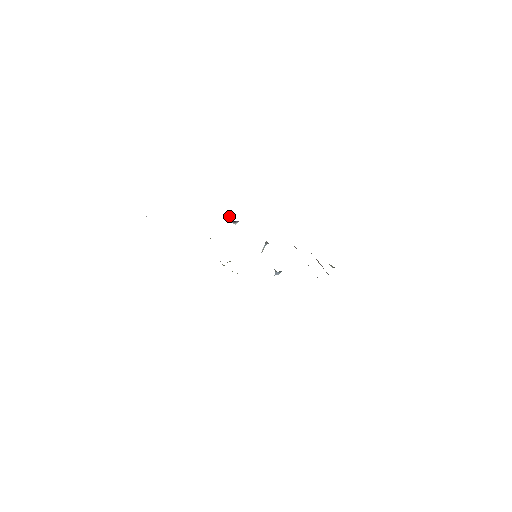
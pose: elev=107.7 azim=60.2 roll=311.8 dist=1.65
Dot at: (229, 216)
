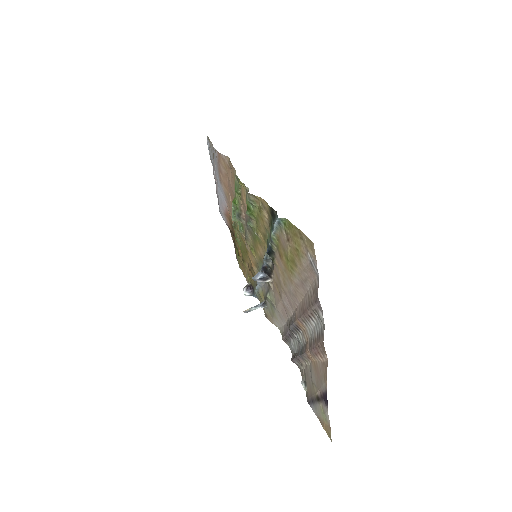
Dot at: occluded
